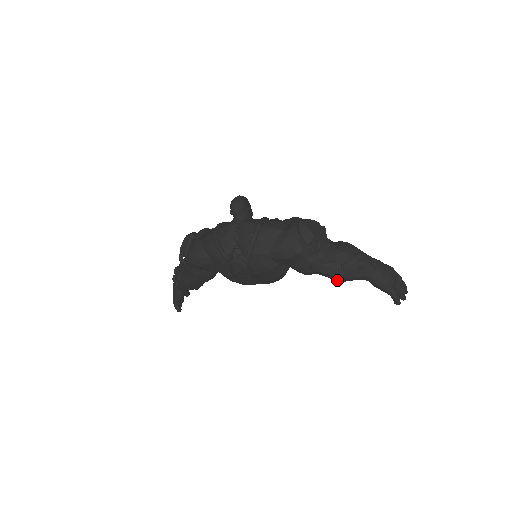
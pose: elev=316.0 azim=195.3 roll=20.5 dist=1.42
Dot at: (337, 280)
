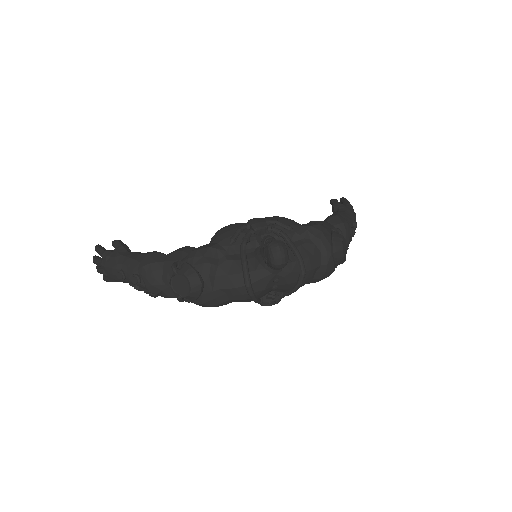
Dot at: occluded
